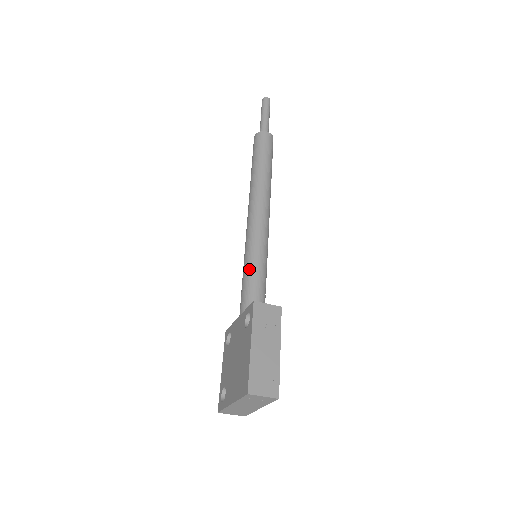
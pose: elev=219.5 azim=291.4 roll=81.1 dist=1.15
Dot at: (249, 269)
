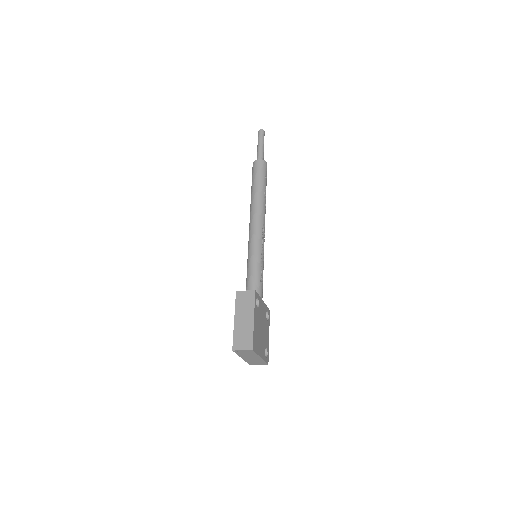
Dot at: (247, 268)
